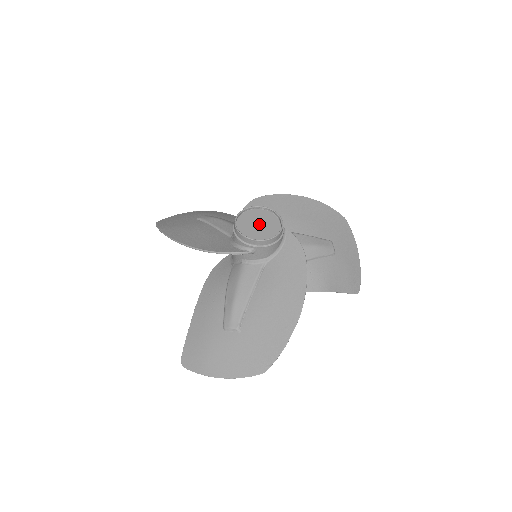
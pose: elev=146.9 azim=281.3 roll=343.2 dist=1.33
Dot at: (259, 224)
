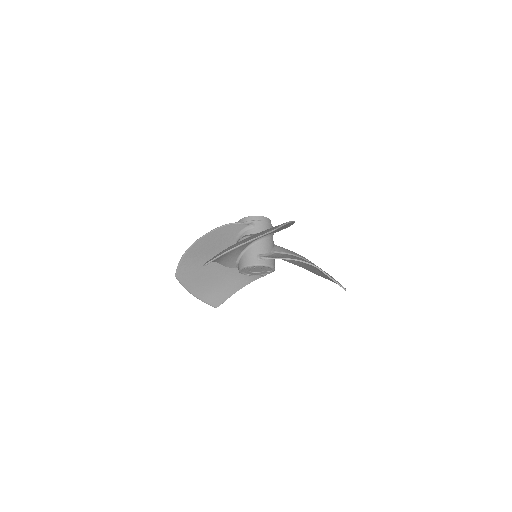
Dot at: occluded
